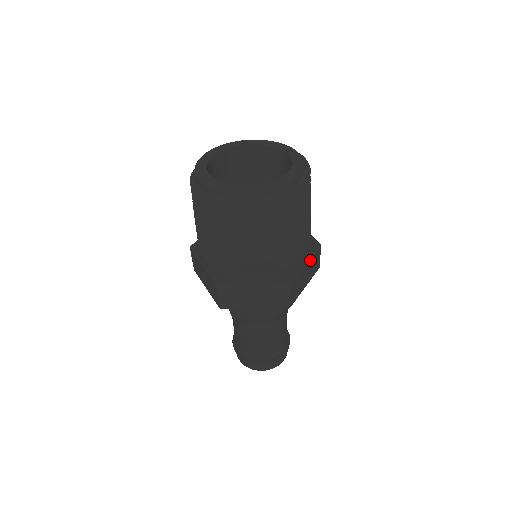
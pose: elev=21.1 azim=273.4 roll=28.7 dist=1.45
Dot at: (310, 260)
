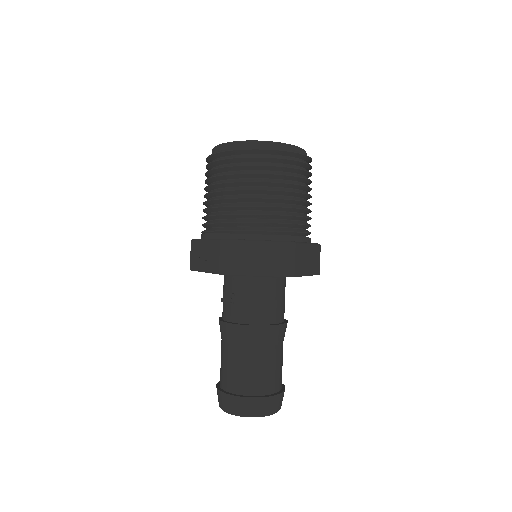
Dot at: (312, 247)
